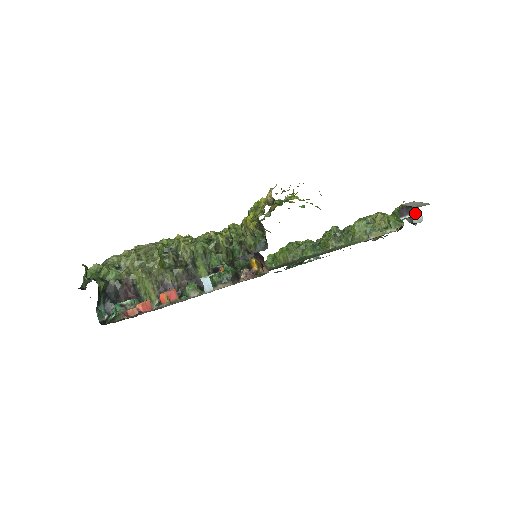
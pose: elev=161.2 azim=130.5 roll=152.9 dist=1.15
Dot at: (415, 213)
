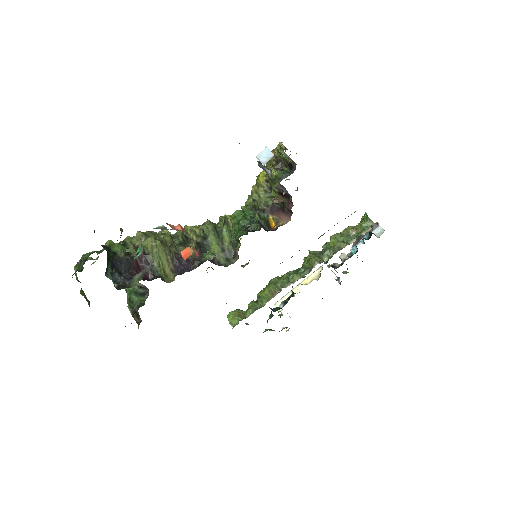
Dot at: (375, 229)
